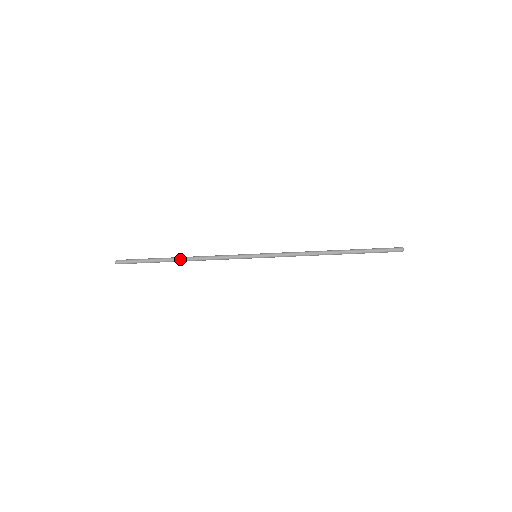
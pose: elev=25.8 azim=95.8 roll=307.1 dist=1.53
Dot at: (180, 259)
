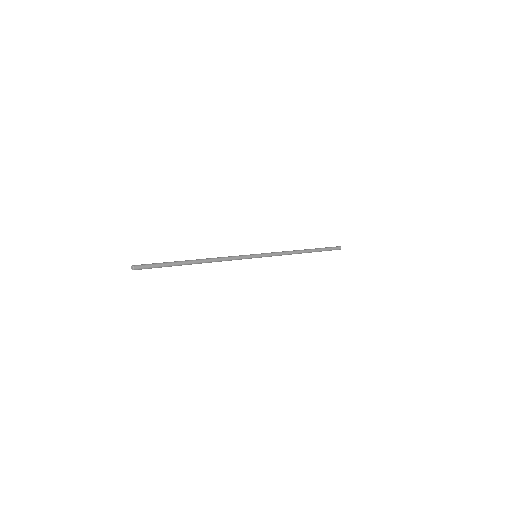
Dot at: (198, 260)
